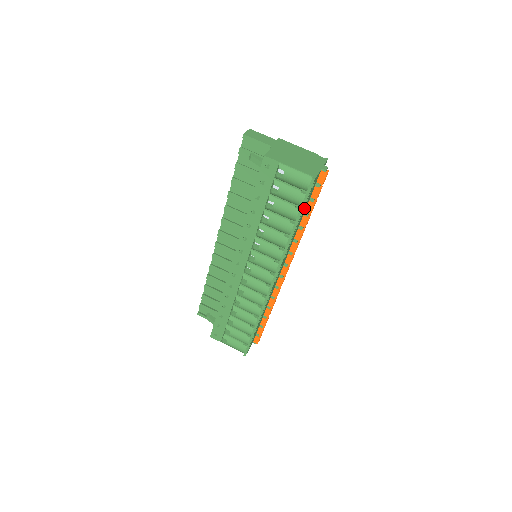
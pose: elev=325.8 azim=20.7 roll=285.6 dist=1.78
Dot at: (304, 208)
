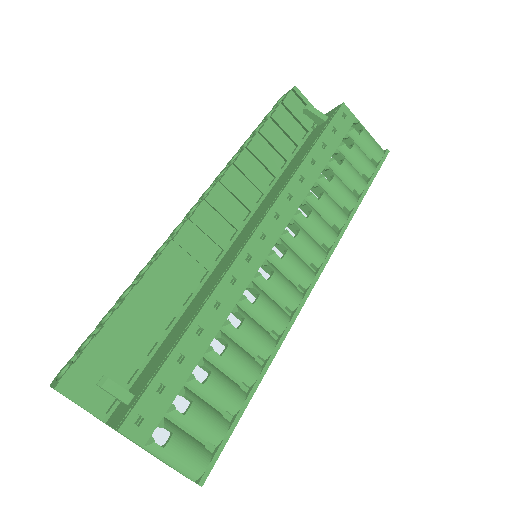
Dot at: occluded
